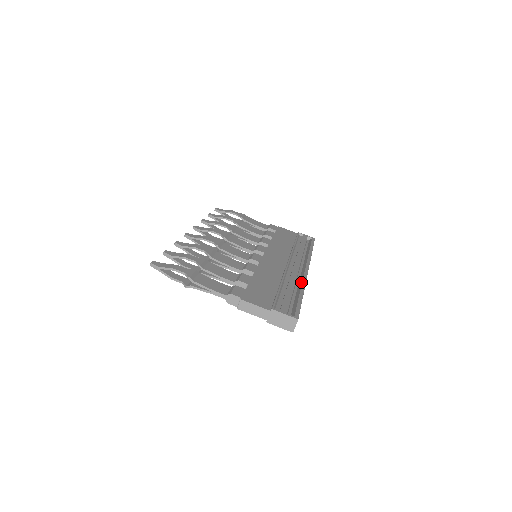
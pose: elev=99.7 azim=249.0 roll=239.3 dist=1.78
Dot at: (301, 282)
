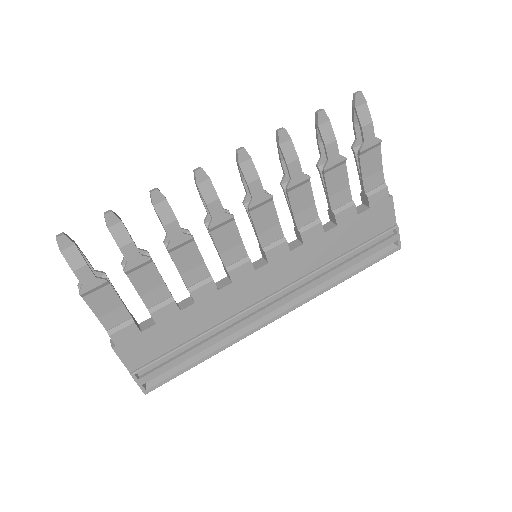
Dot at: (236, 337)
